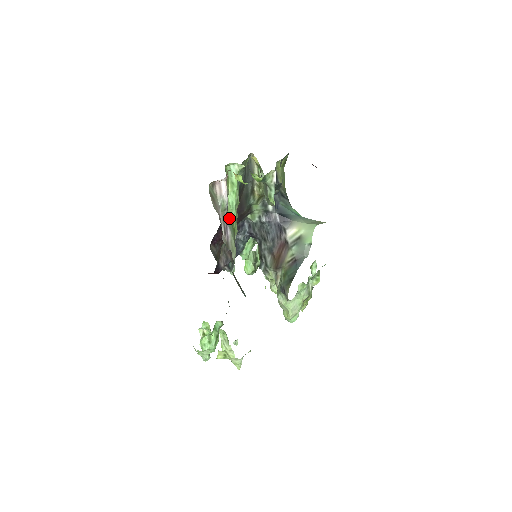
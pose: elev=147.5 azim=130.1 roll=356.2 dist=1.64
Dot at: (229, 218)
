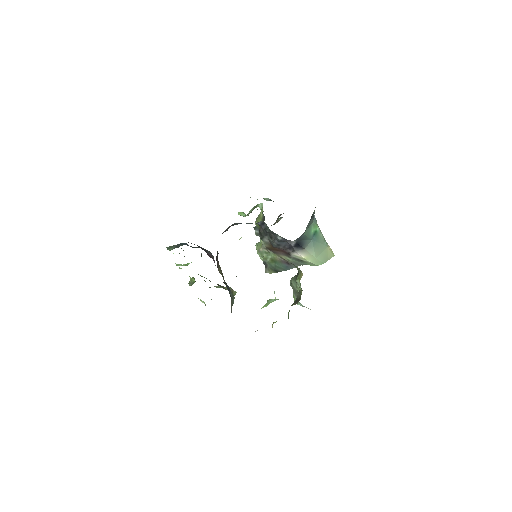
Dot at: occluded
